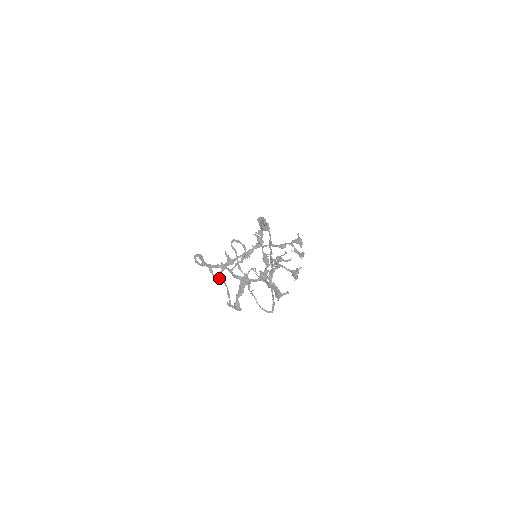
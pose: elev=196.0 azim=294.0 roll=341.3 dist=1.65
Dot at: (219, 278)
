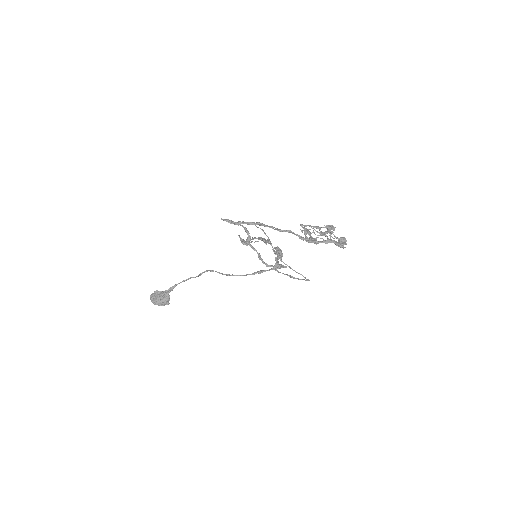
Dot at: (249, 244)
